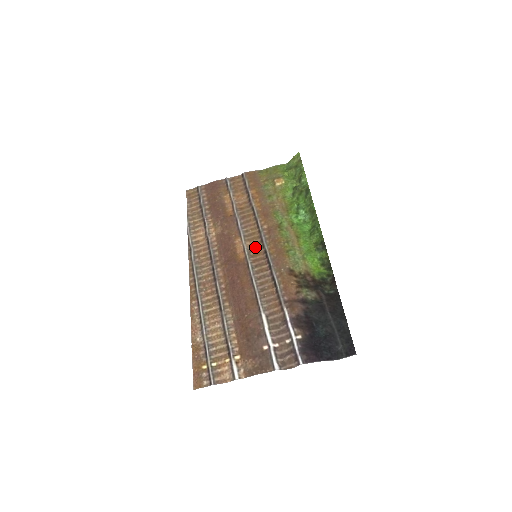
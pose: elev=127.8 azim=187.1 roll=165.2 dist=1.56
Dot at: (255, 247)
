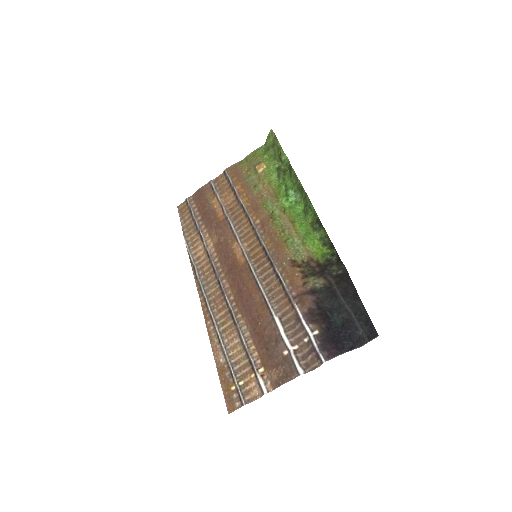
Dot at: (253, 247)
